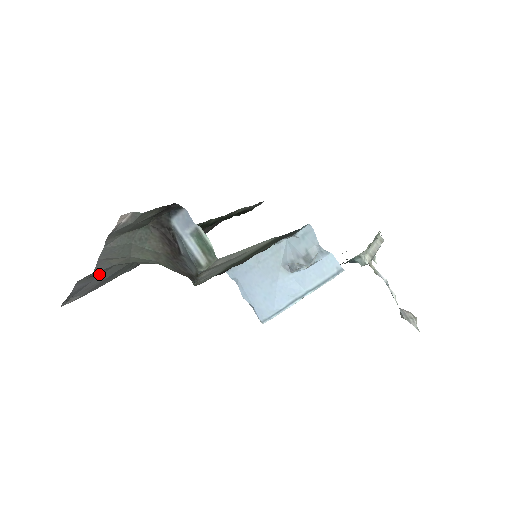
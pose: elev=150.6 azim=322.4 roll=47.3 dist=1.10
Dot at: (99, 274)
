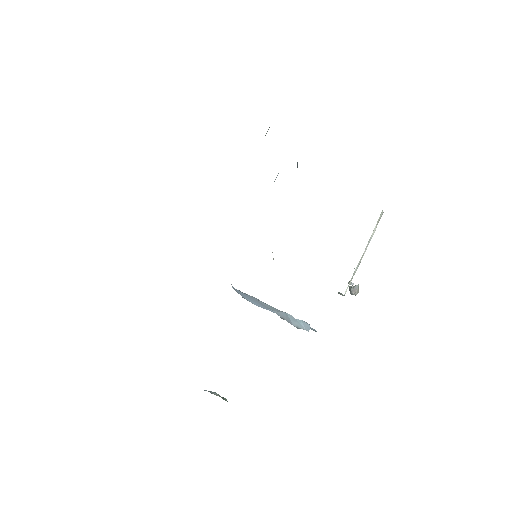
Dot at: occluded
